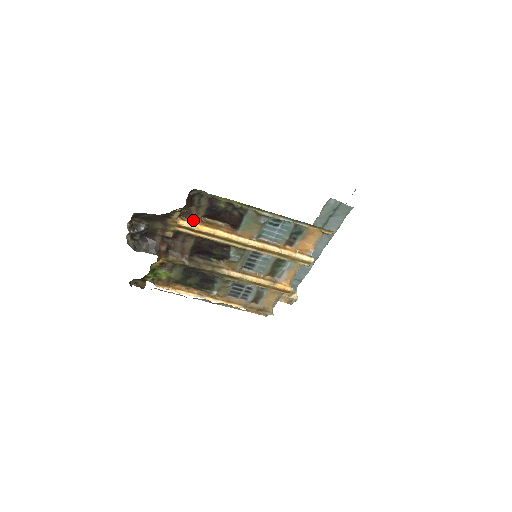
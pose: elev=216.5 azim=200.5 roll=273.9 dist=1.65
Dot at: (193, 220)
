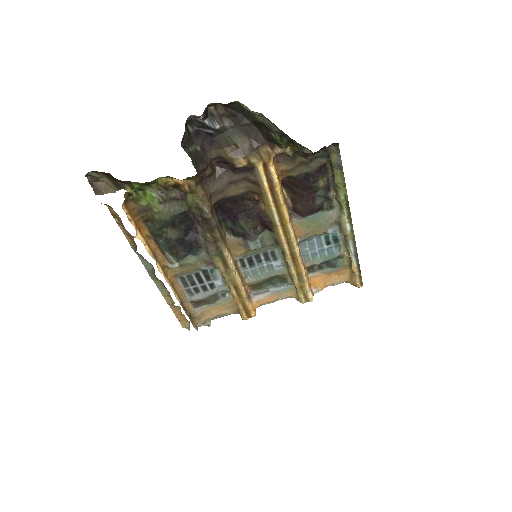
Dot at: (279, 171)
